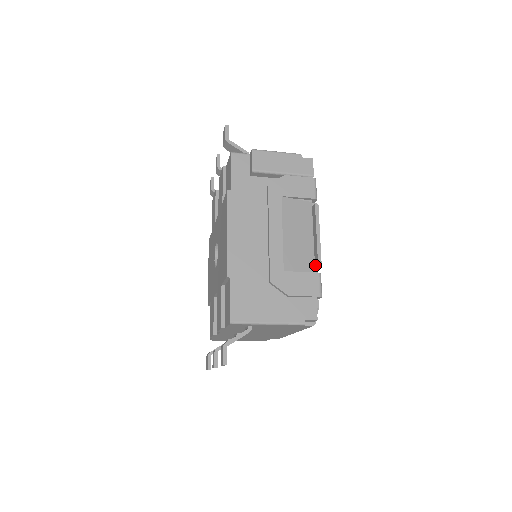
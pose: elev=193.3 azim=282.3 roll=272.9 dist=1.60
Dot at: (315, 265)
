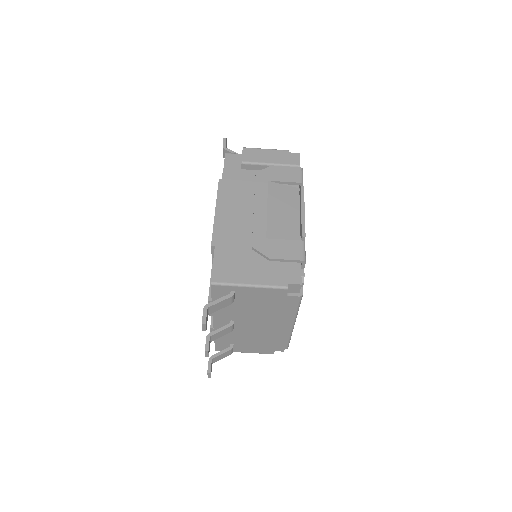
Dot at: (300, 237)
